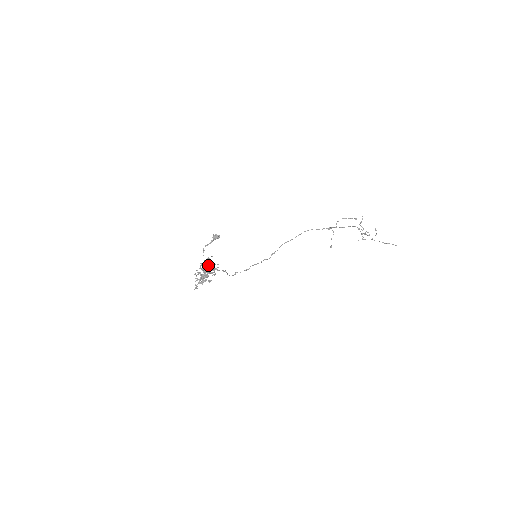
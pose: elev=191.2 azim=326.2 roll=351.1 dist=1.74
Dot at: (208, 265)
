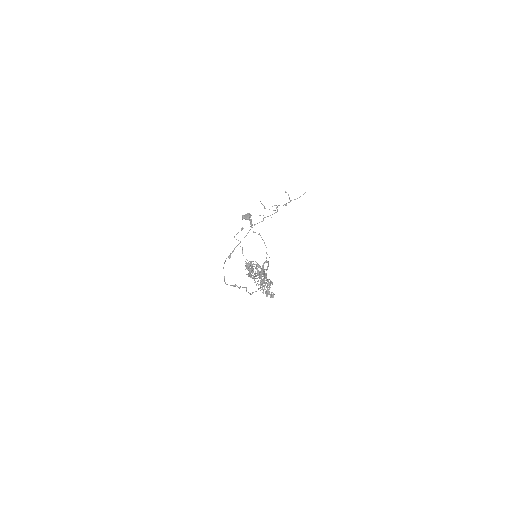
Dot at: (257, 264)
